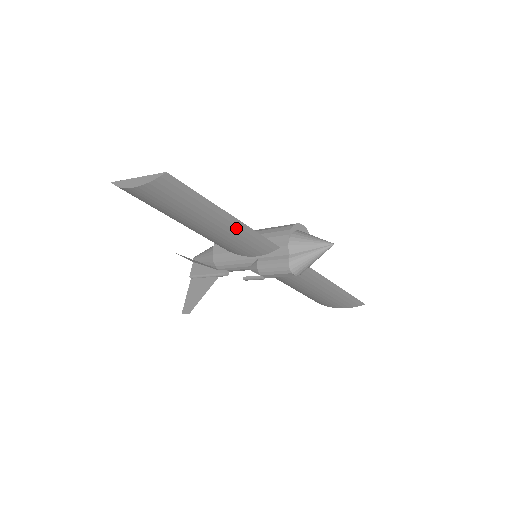
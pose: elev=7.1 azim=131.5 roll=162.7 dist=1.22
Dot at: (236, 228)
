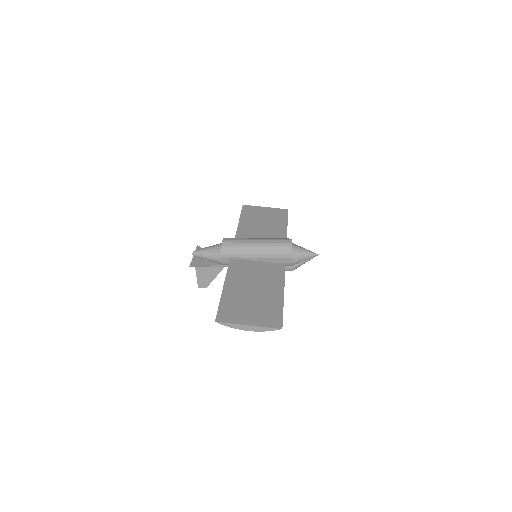
Dot at: (277, 286)
